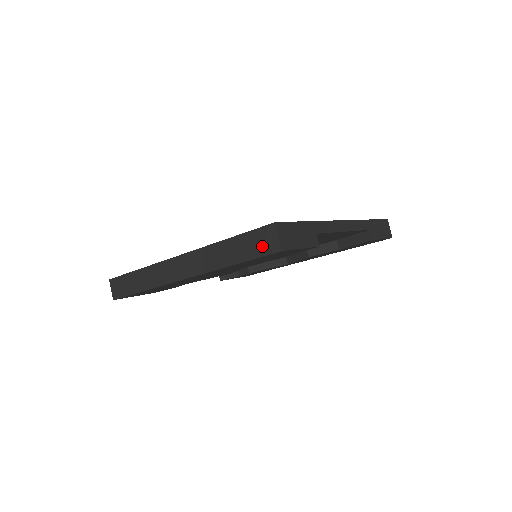
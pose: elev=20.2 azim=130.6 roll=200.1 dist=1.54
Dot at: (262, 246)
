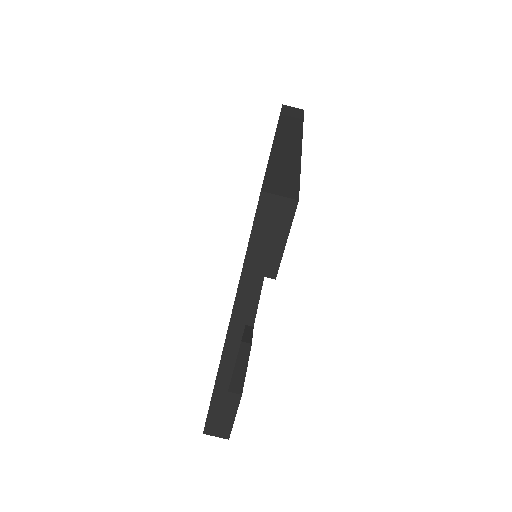
Dot at: occluded
